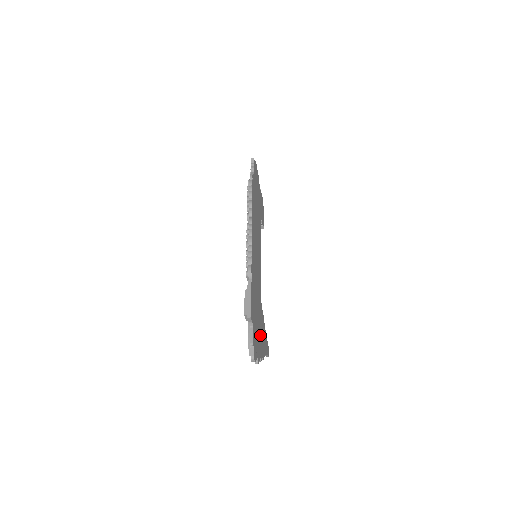
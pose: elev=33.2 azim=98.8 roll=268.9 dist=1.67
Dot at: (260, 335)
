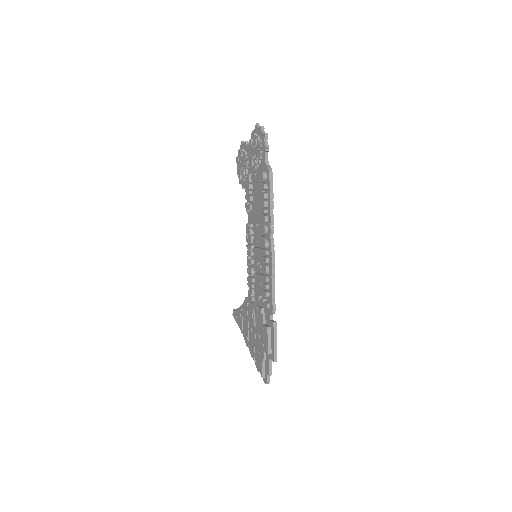
Dot at: occluded
